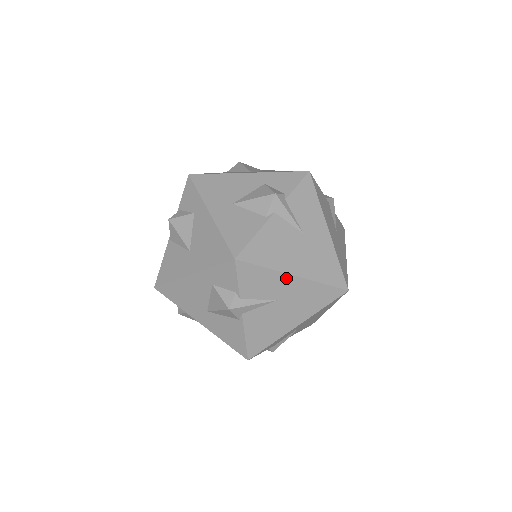
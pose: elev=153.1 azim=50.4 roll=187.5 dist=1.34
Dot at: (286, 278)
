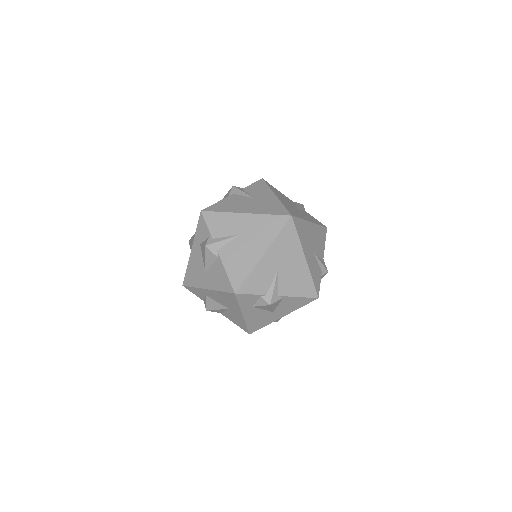
Dot at: (271, 194)
